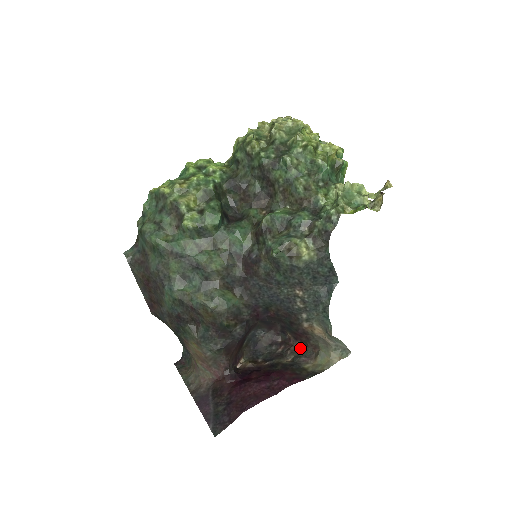
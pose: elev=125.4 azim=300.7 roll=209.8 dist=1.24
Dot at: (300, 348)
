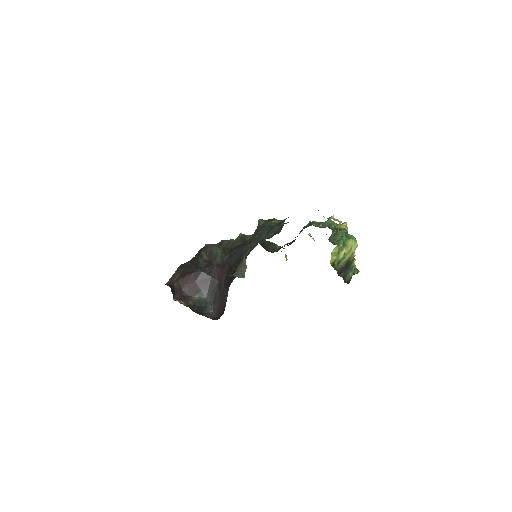
Dot at: occluded
